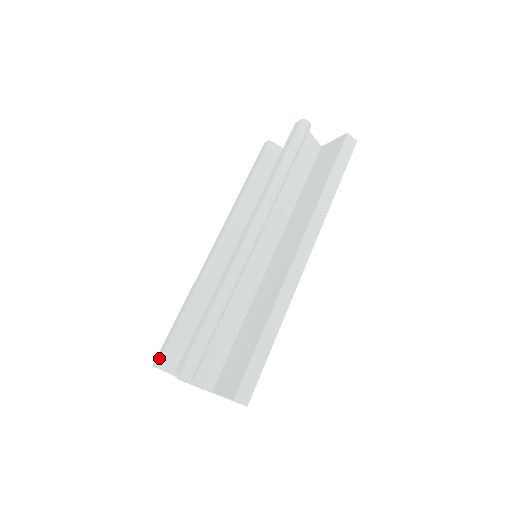
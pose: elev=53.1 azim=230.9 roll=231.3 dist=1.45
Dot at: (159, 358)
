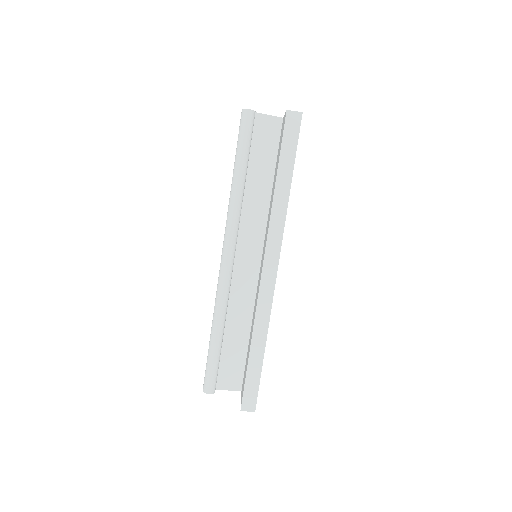
Dot at: occluded
